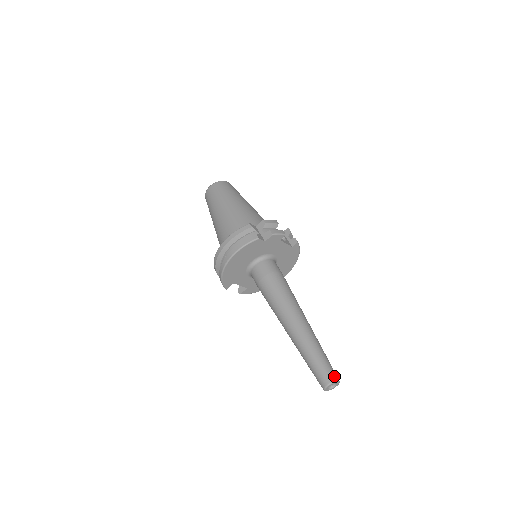
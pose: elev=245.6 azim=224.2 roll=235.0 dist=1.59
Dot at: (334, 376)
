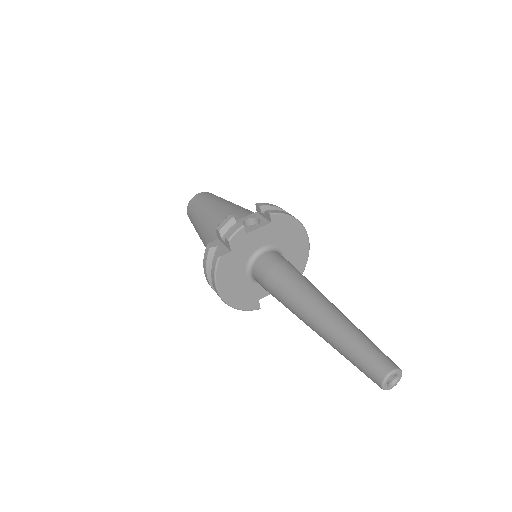
Dot at: (383, 369)
